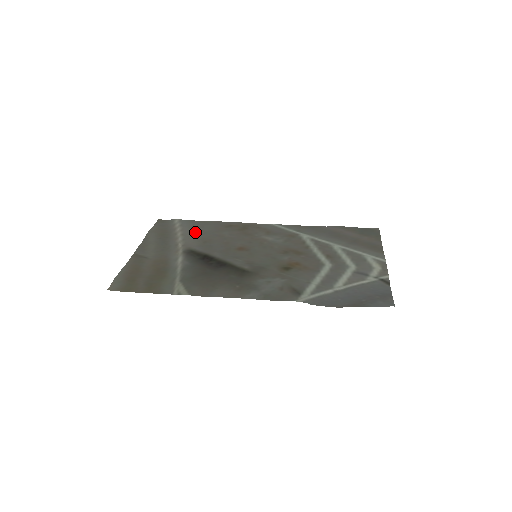
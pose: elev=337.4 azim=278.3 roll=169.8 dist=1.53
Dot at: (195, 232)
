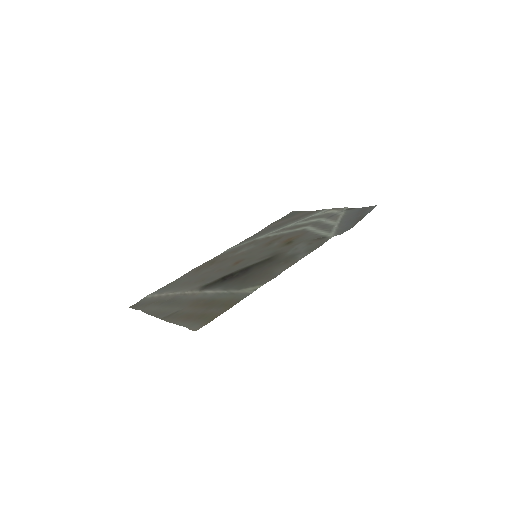
Dot at: (180, 287)
